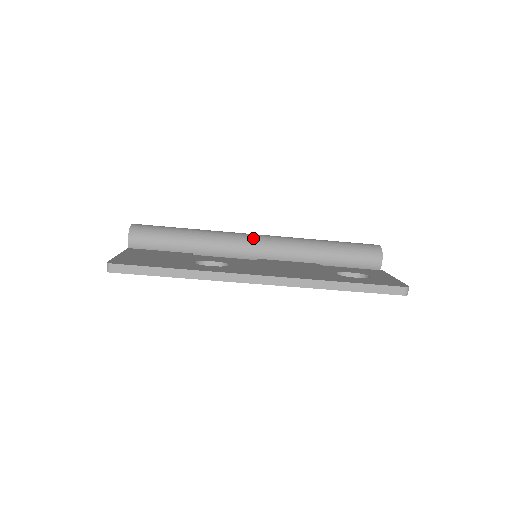
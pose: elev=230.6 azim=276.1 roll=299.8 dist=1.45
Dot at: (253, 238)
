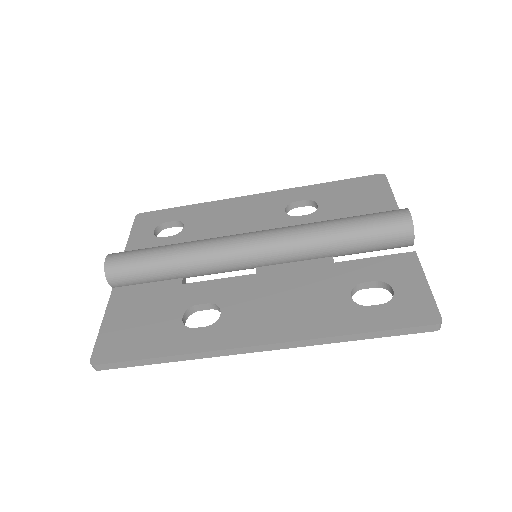
Dot at: (245, 248)
